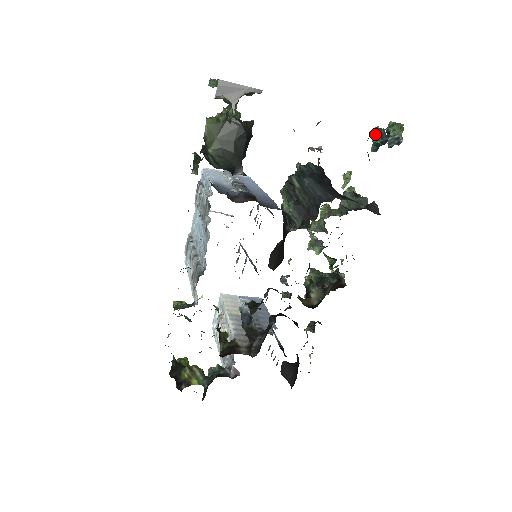
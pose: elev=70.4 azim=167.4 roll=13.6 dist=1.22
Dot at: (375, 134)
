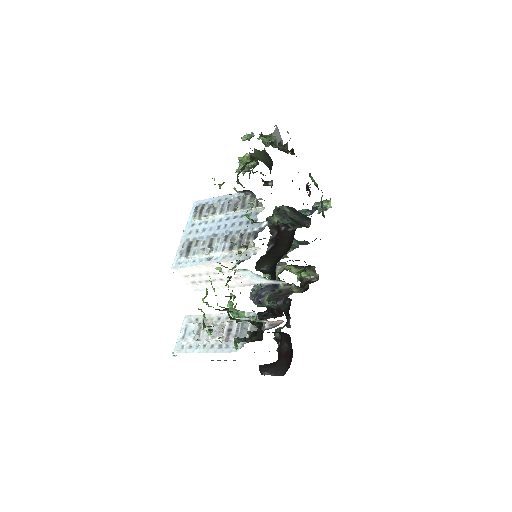
Dot at: (301, 212)
